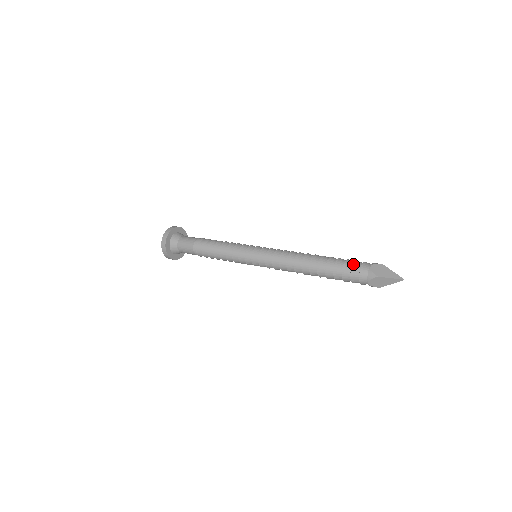
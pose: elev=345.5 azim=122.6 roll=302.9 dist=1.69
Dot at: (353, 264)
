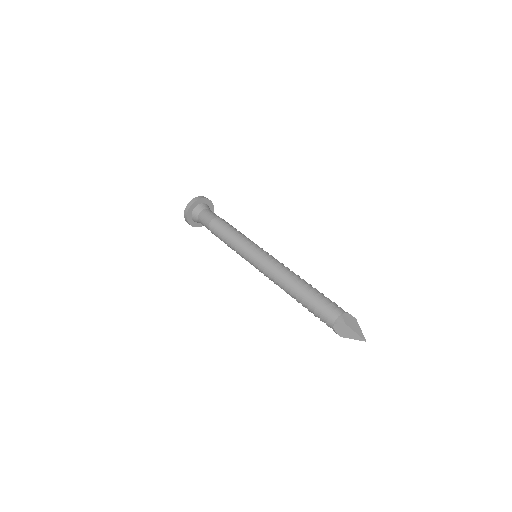
Dot at: (331, 303)
